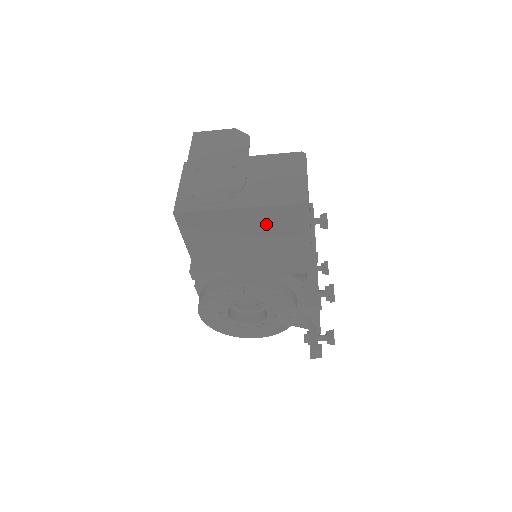
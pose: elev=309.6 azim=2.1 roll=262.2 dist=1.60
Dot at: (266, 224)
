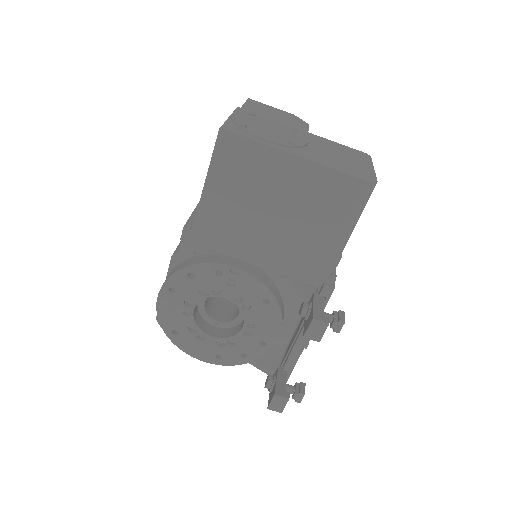
Dot at: (315, 194)
